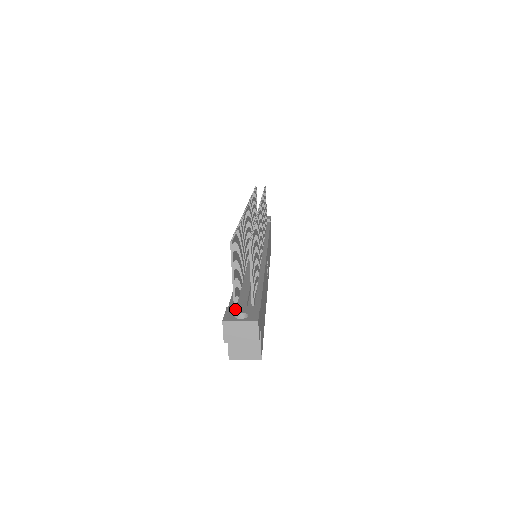
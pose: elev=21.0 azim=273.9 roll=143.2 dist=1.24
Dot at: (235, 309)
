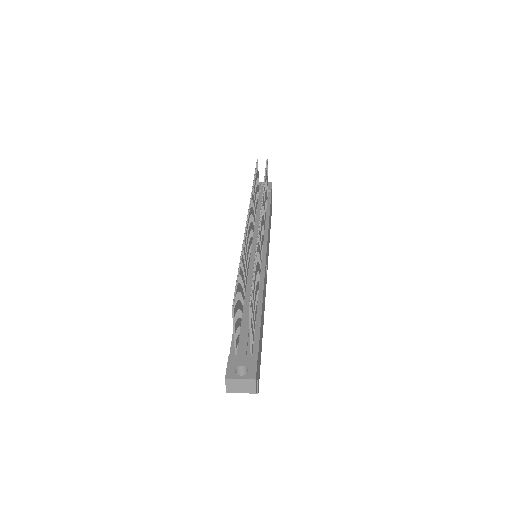
Dot at: (236, 359)
